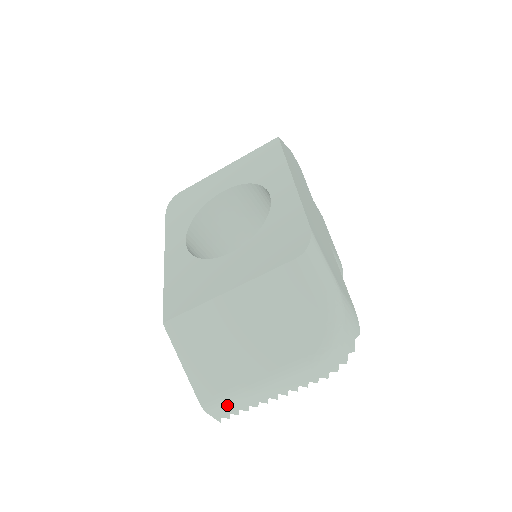
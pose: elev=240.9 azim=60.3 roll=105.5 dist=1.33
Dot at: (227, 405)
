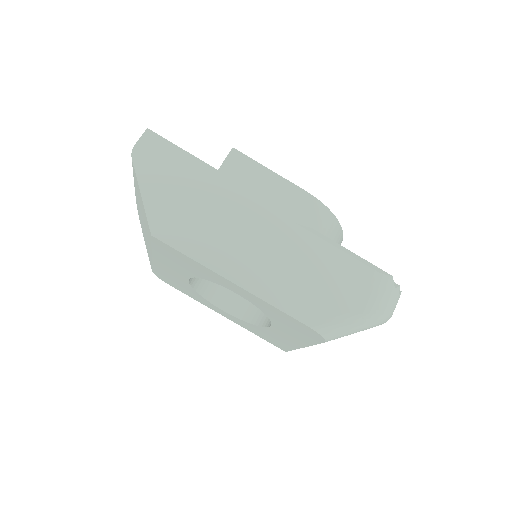
Dot at: occluded
